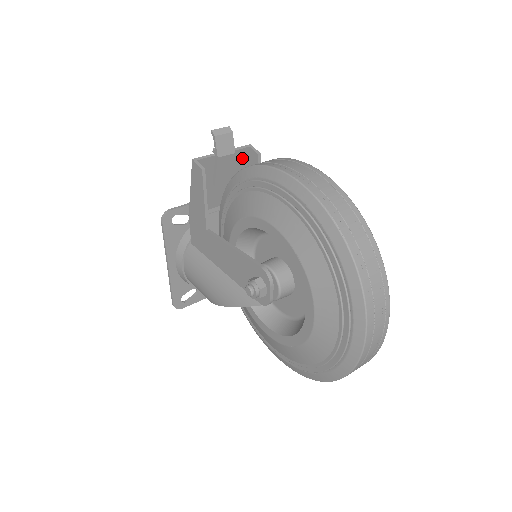
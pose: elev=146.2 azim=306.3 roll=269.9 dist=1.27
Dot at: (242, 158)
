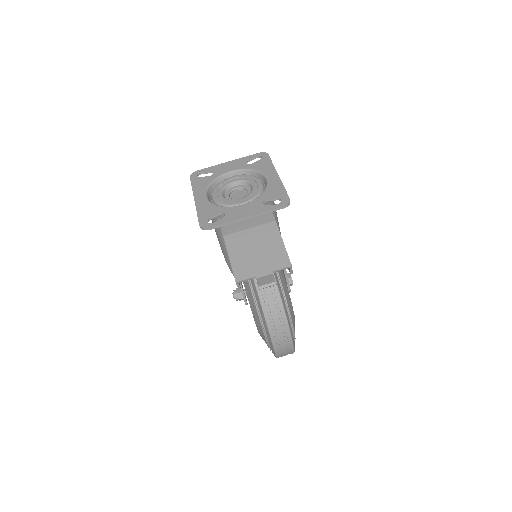
Dot at: (280, 261)
